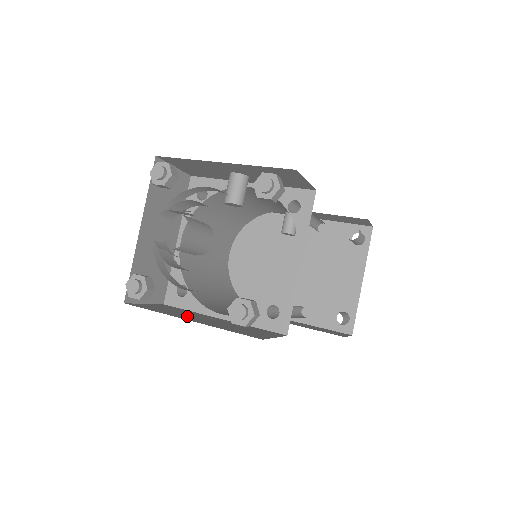
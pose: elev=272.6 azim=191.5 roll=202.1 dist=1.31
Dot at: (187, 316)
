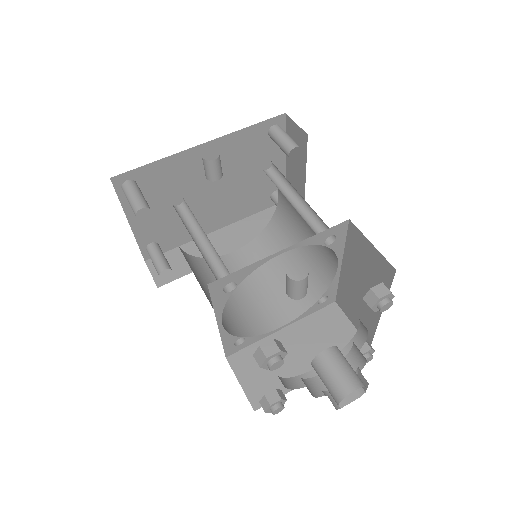
Dot at: (292, 367)
